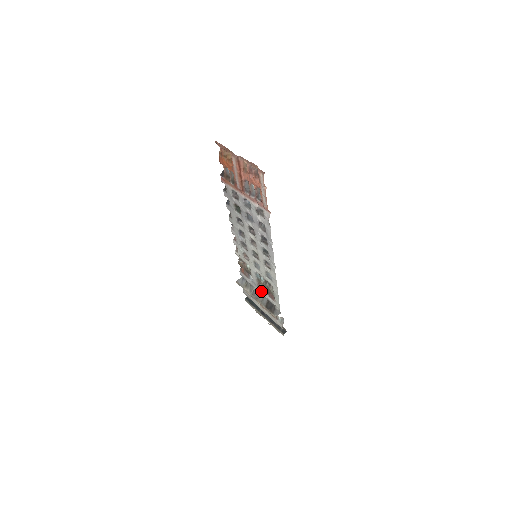
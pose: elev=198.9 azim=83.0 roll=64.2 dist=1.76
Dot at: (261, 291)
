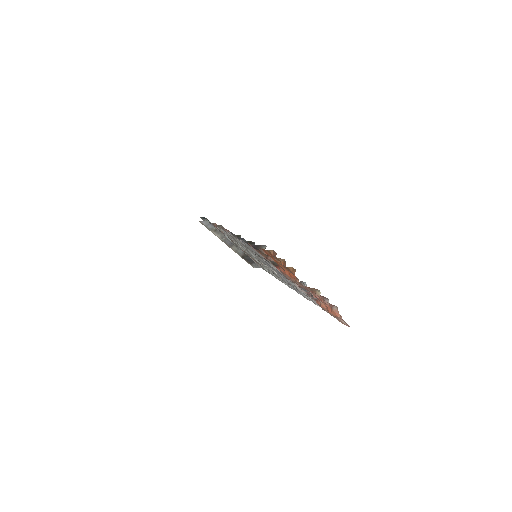
Dot at: (240, 249)
